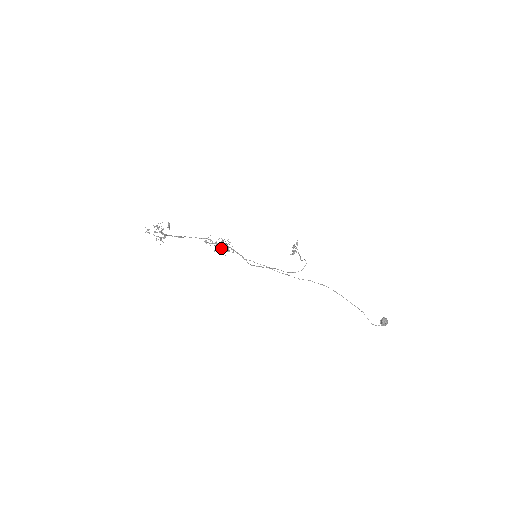
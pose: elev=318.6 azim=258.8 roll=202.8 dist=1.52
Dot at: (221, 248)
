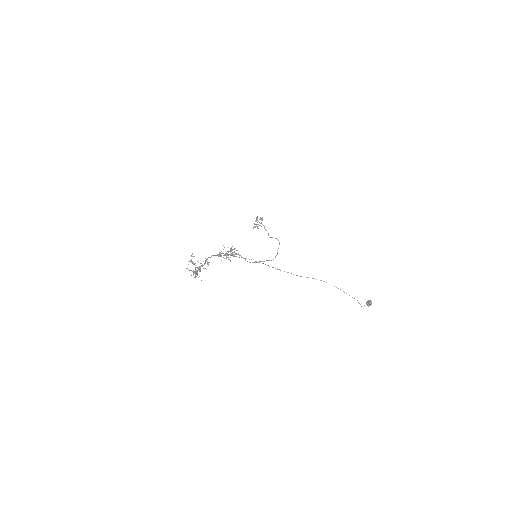
Dot at: occluded
